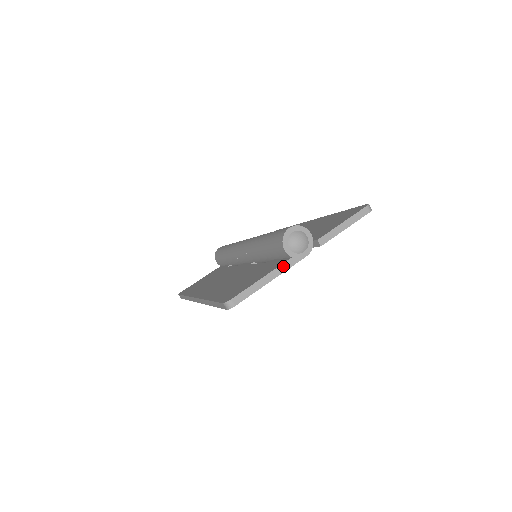
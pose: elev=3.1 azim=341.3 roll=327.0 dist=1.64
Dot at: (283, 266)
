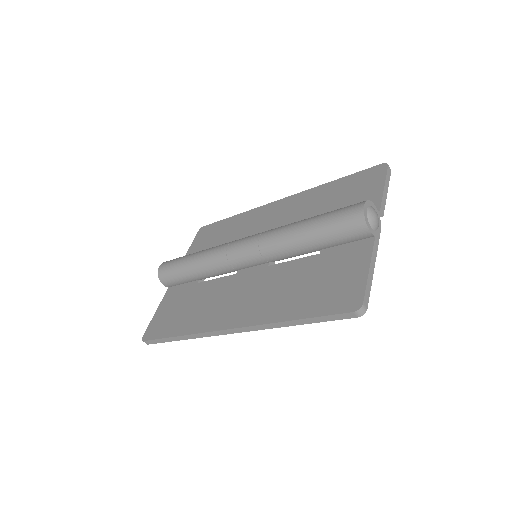
Dot at: (374, 248)
